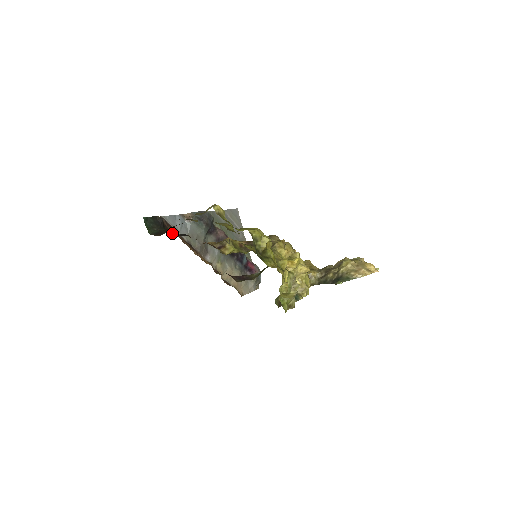
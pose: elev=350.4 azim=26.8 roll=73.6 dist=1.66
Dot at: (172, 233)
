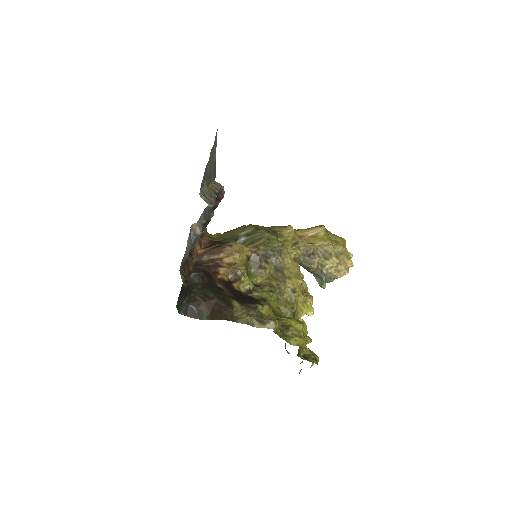
Dot at: (187, 275)
